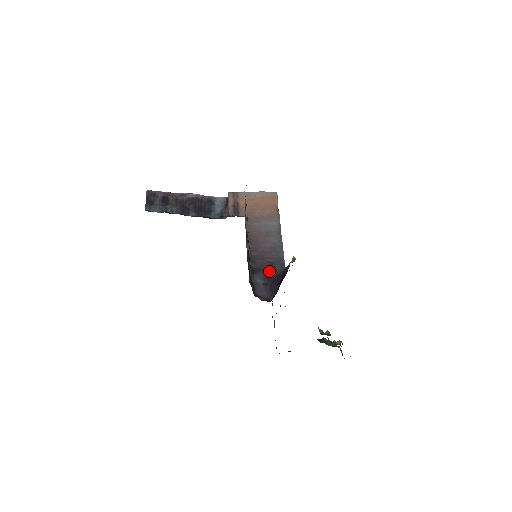
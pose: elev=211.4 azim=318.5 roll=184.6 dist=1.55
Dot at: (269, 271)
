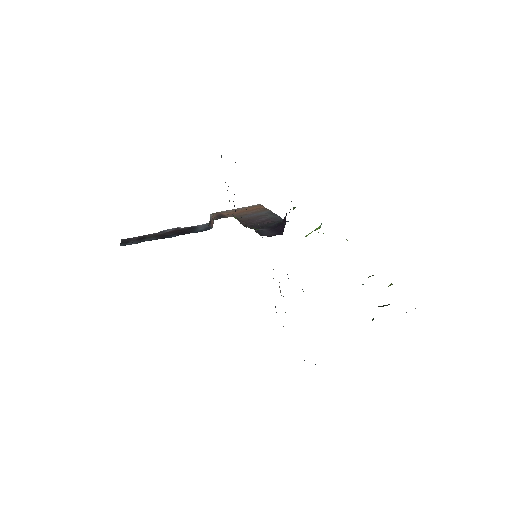
Dot at: (271, 225)
